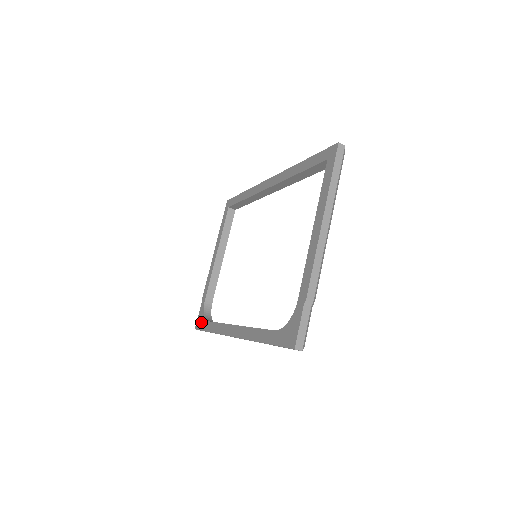
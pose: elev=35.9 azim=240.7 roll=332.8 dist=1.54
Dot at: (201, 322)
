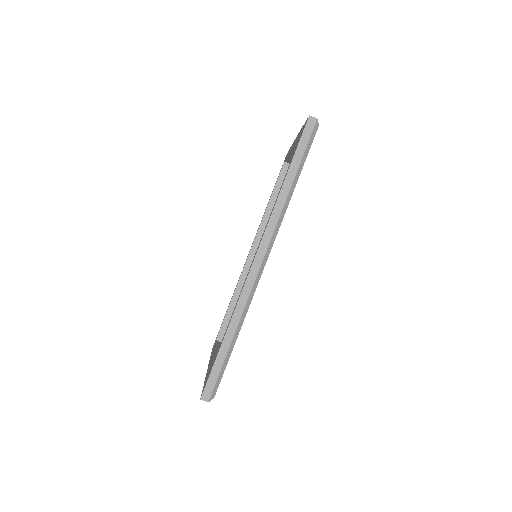
Dot at: occluded
